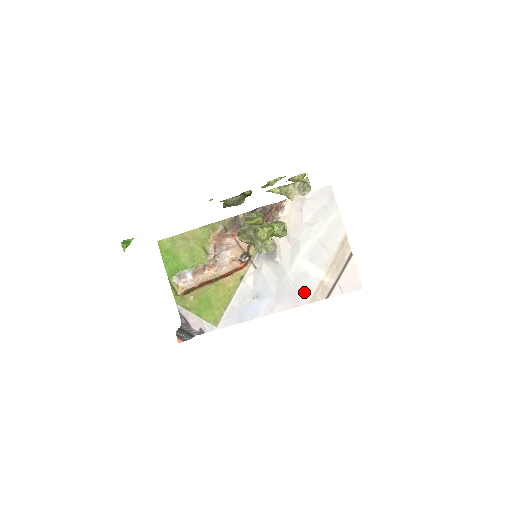
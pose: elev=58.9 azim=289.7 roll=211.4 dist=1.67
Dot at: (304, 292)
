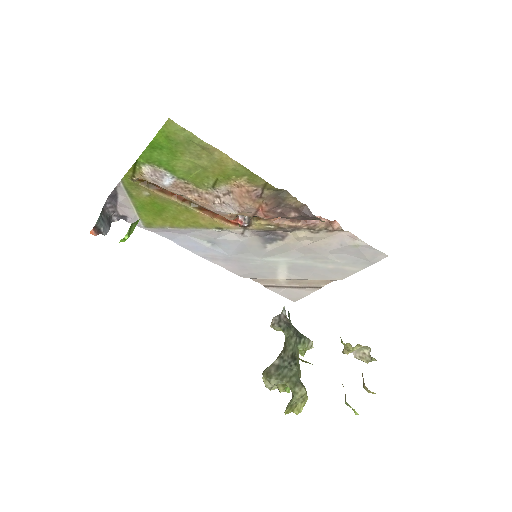
Dot at: (254, 274)
